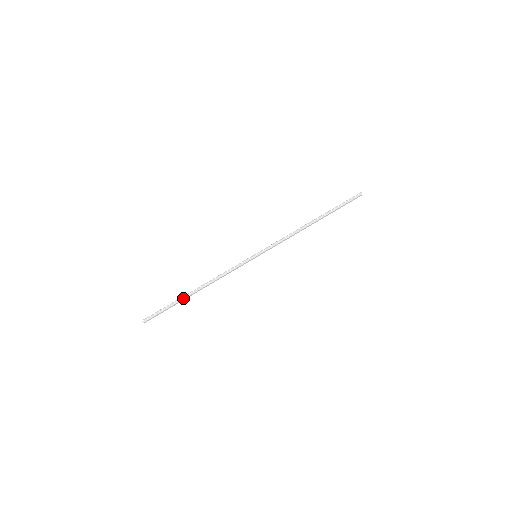
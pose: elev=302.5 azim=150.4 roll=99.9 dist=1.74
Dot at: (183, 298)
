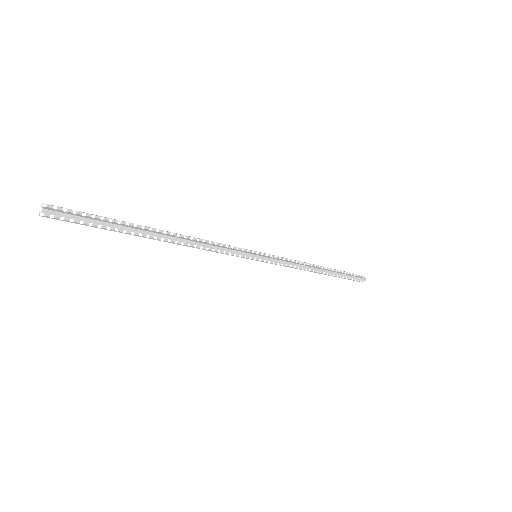
Dot at: (137, 228)
